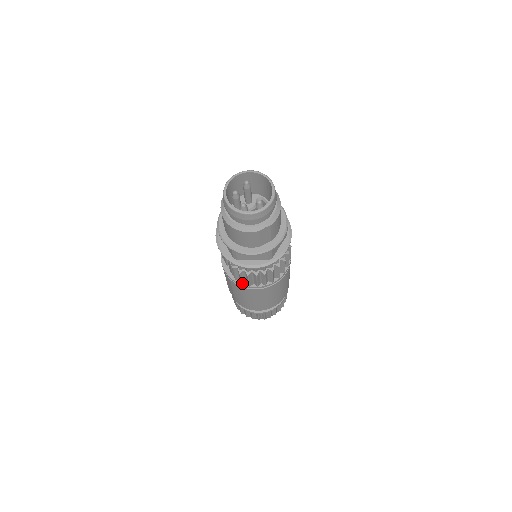
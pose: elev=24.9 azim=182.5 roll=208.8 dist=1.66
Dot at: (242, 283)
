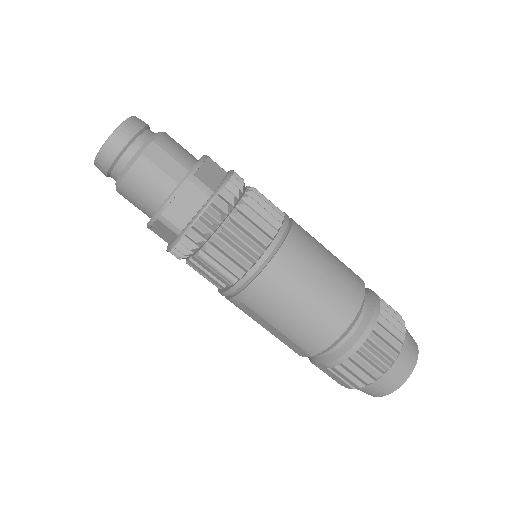
Dot at: (238, 276)
